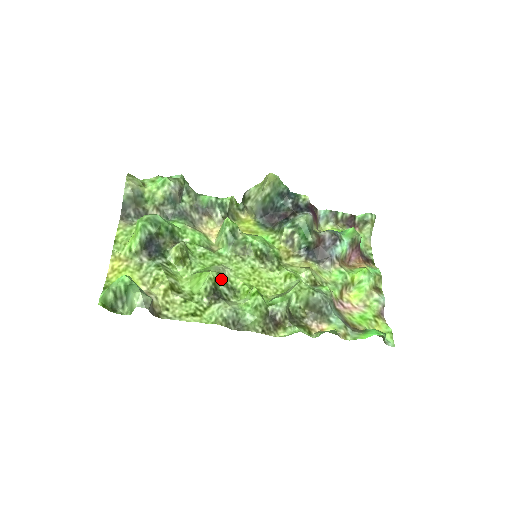
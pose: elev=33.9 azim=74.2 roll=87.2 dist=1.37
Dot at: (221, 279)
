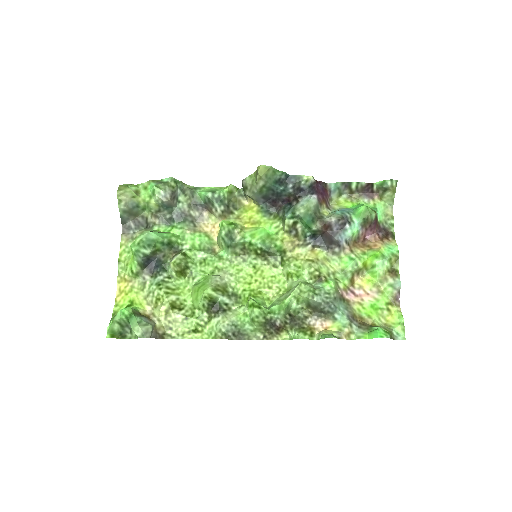
Dot at: (219, 291)
